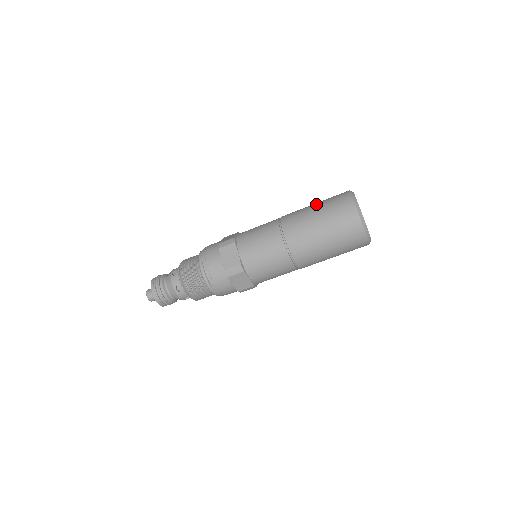
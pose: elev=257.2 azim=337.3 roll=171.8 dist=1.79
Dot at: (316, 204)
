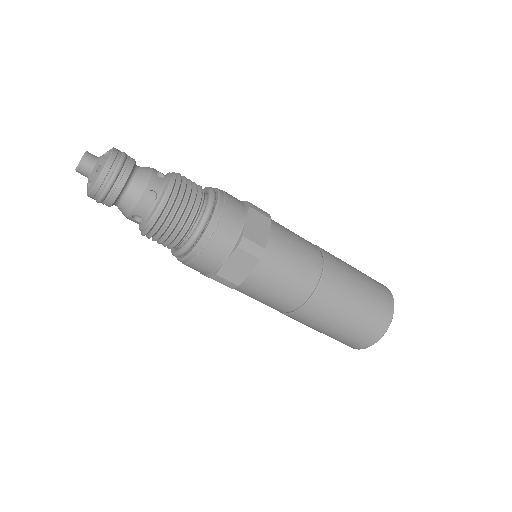
Dot at: occluded
